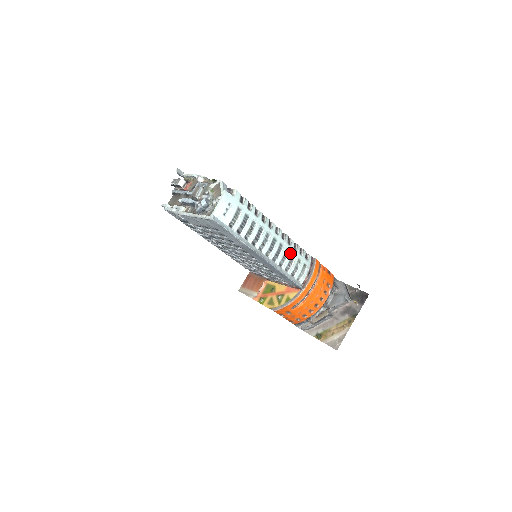
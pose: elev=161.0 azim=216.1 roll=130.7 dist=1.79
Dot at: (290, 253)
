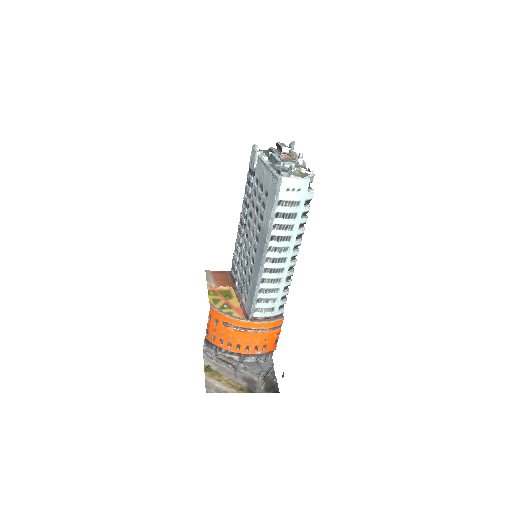
Dot at: (279, 285)
